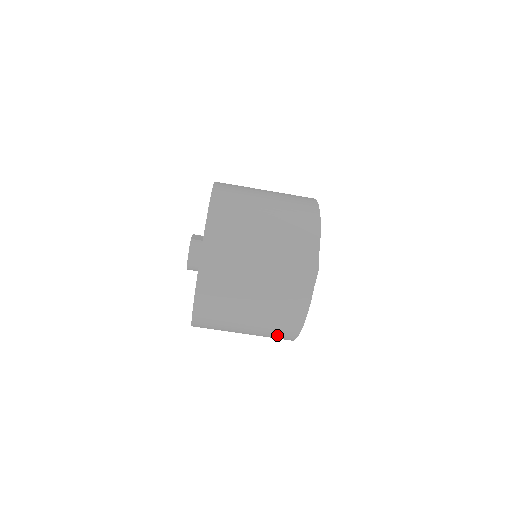
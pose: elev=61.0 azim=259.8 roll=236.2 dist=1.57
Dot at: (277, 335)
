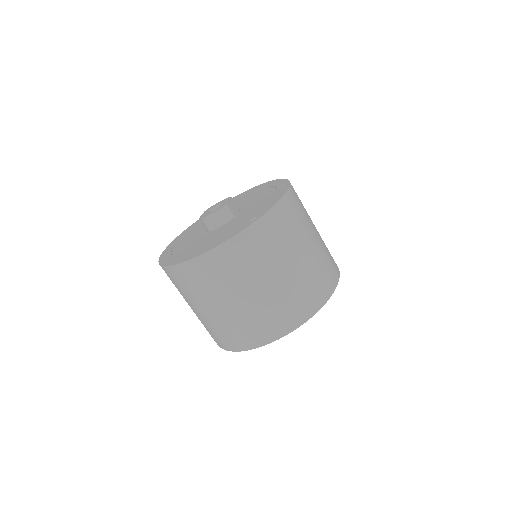
Dot at: (210, 333)
